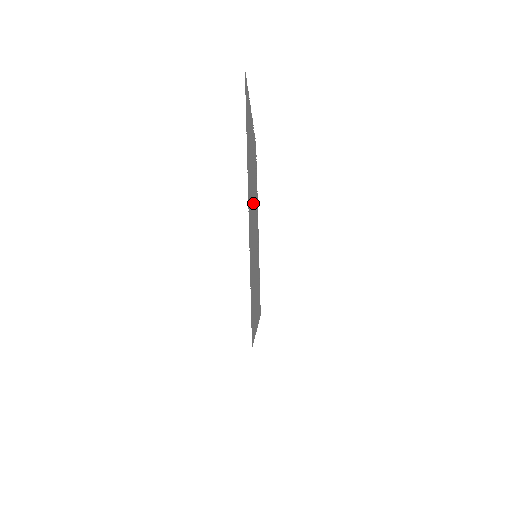
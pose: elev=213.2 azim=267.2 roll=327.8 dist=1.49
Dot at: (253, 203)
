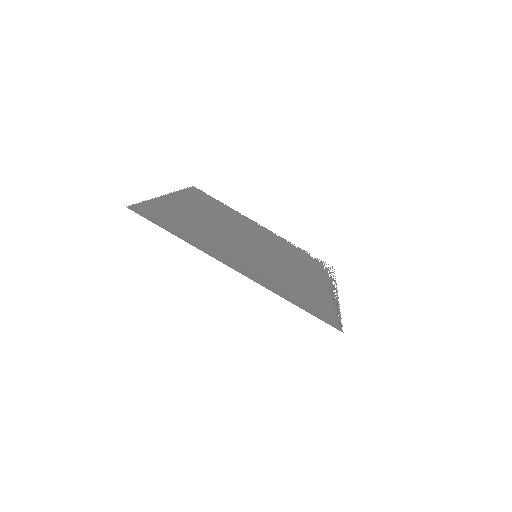
Dot at: (241, 234)
